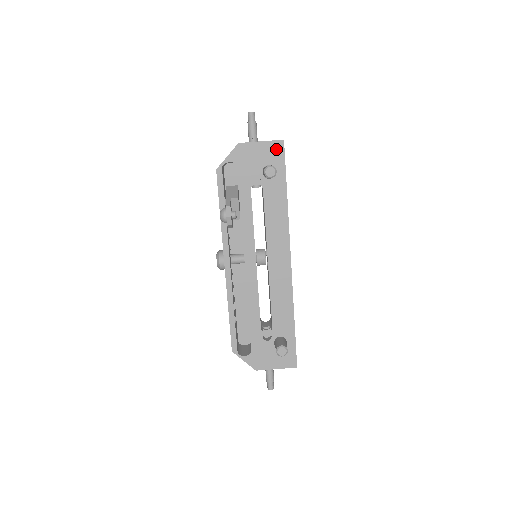
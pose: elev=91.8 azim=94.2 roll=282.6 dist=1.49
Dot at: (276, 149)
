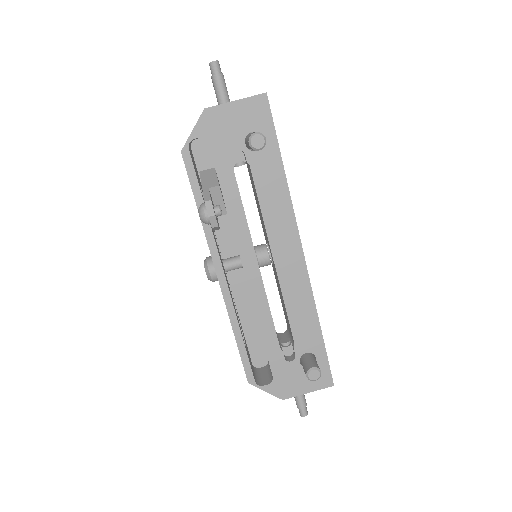
Dot at: (258, 108)
